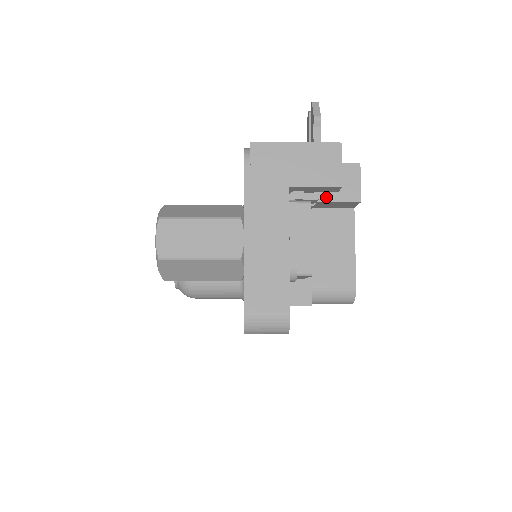
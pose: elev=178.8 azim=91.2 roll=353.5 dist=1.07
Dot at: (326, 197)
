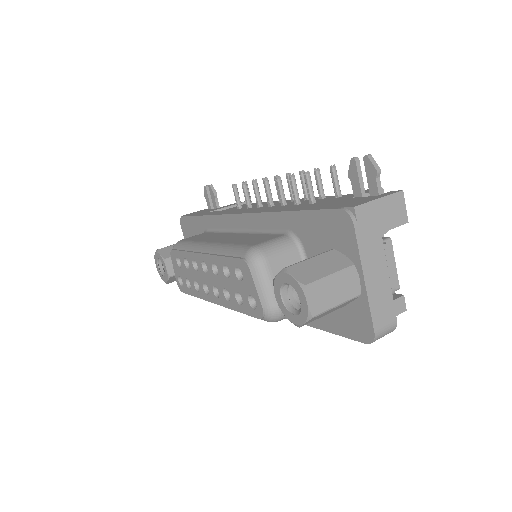
Dot at: occluded
